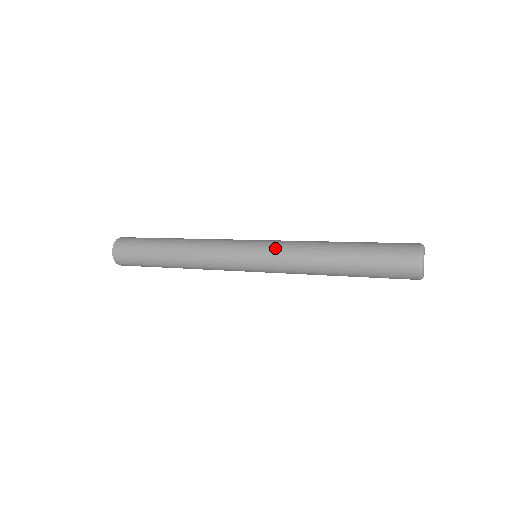
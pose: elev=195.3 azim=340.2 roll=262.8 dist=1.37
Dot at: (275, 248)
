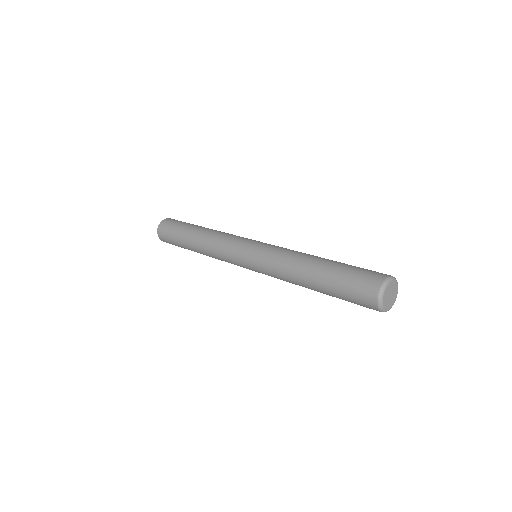
Dot at: (263, 256)
